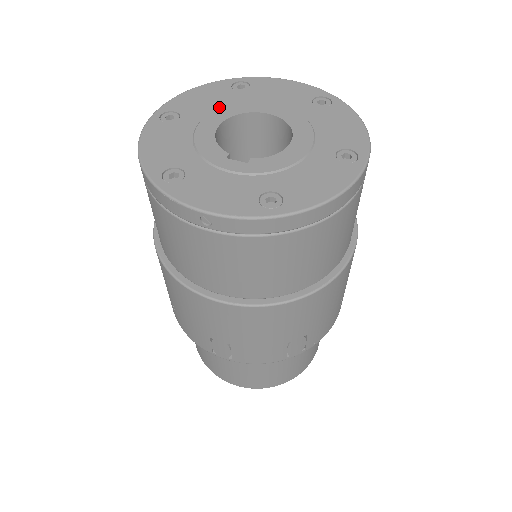
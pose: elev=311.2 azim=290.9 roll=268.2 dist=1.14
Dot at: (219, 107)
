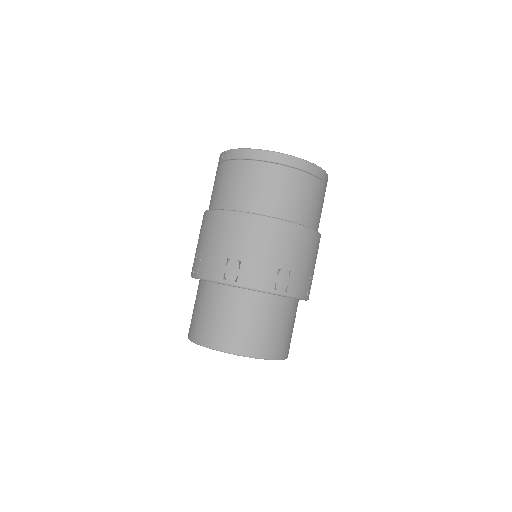
Dot at: occluded
